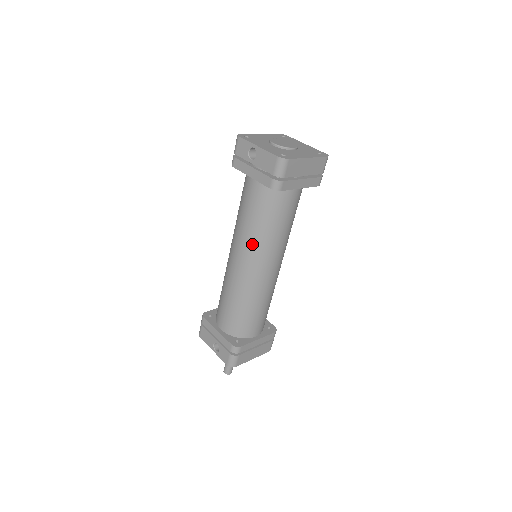
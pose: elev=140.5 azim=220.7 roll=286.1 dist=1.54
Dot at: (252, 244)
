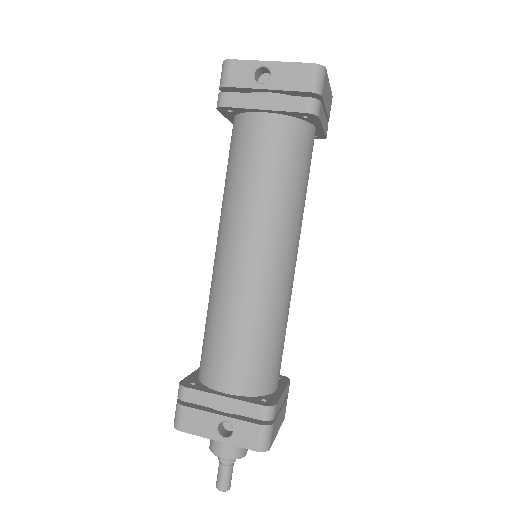
Dot at: (272, 218)
